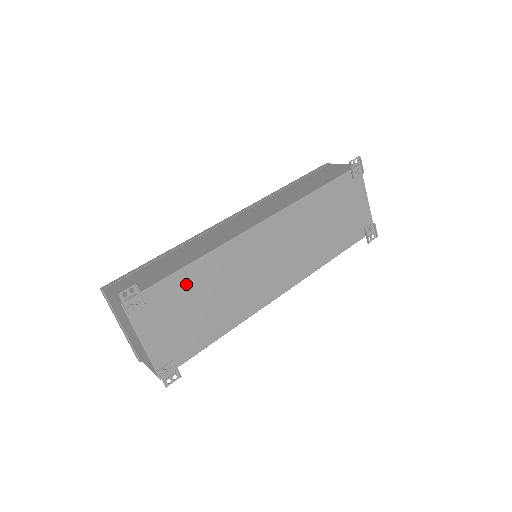
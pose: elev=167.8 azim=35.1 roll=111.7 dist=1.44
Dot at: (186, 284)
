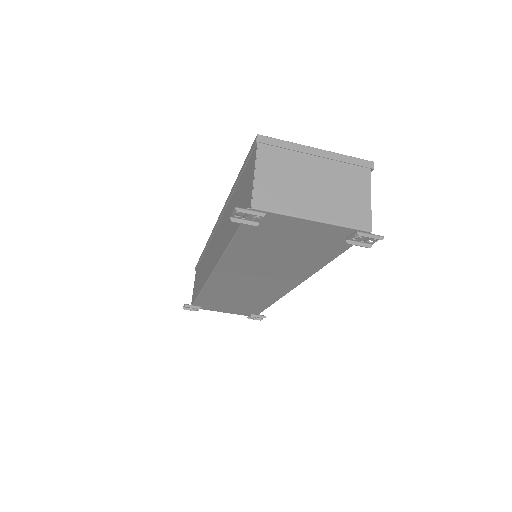
Dot at: (210, 299)
